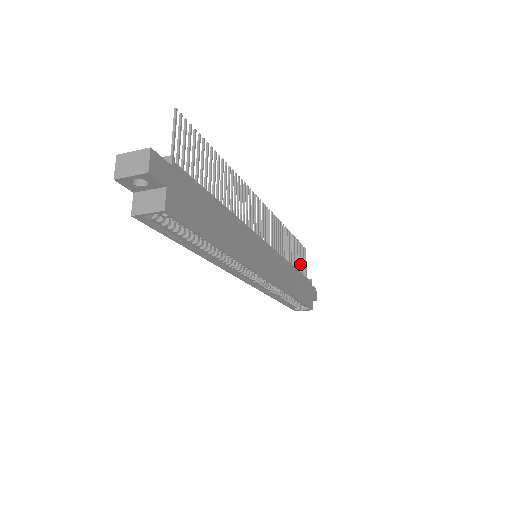
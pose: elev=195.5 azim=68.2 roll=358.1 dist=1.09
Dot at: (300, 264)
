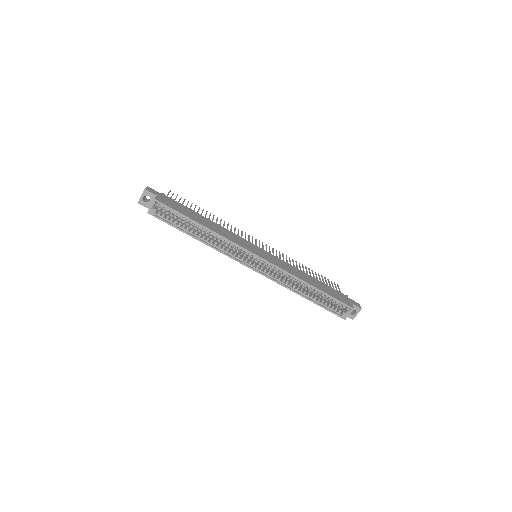
Dot at: occluded
